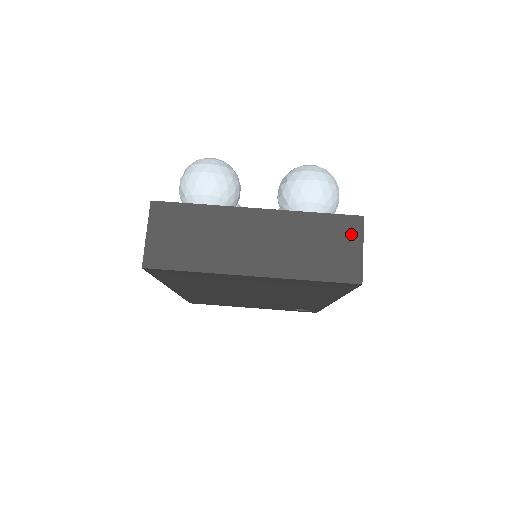
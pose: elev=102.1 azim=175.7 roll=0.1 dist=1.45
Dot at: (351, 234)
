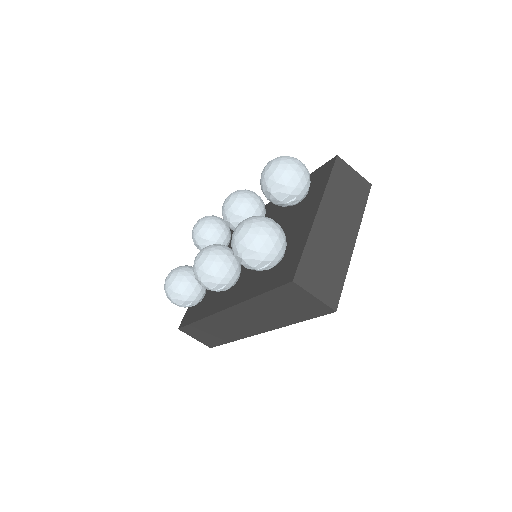
Dot at: (345, 170)
